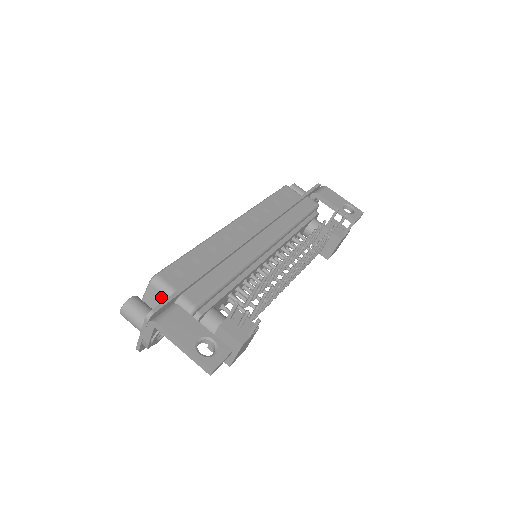
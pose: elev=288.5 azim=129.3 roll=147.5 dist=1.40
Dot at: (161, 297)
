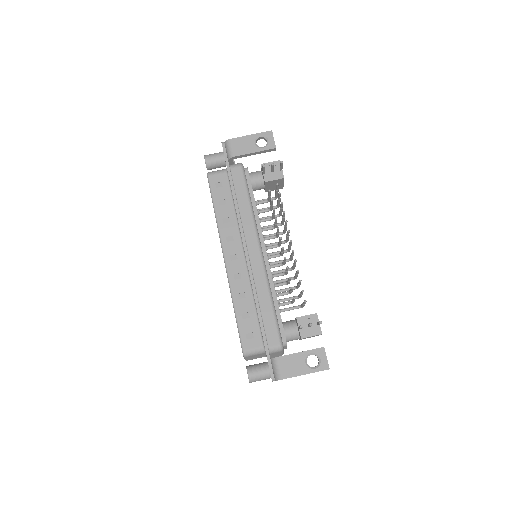
Dot at: (257, 355)
